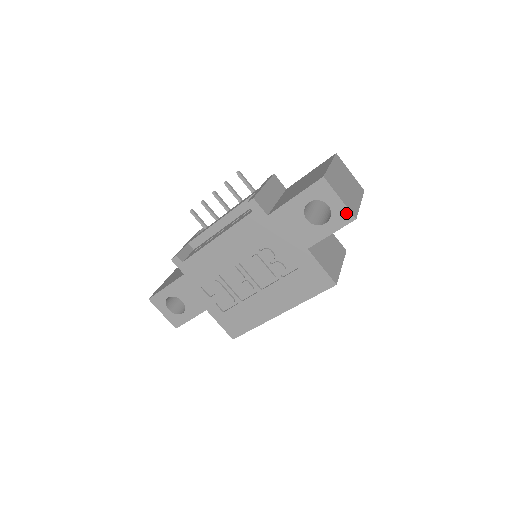
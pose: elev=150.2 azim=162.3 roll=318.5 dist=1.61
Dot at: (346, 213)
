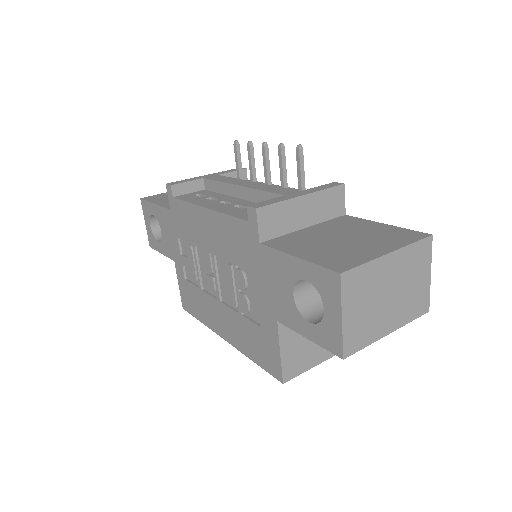
Dot at: (337, 340)
